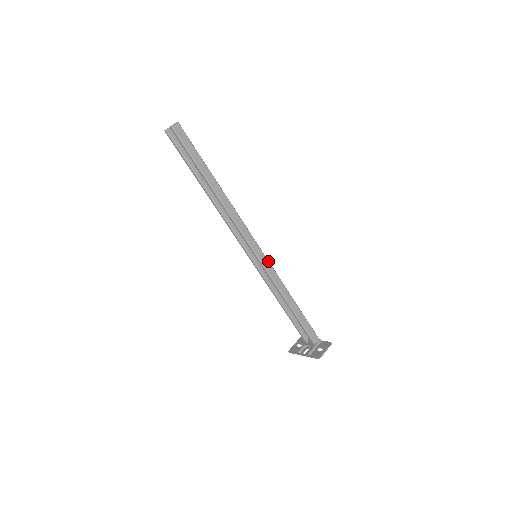
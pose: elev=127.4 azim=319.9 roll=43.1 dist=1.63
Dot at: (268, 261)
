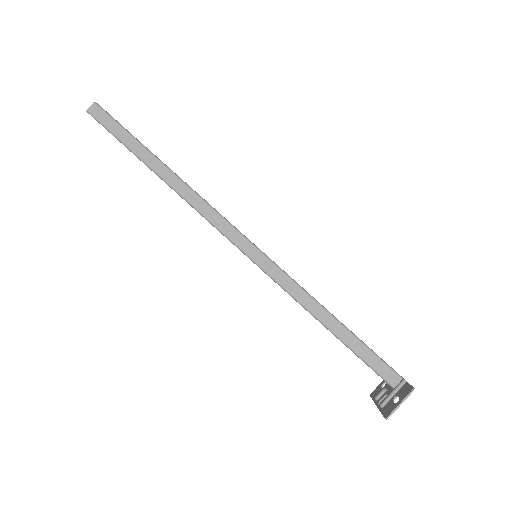
Dot at: (270, 261)
